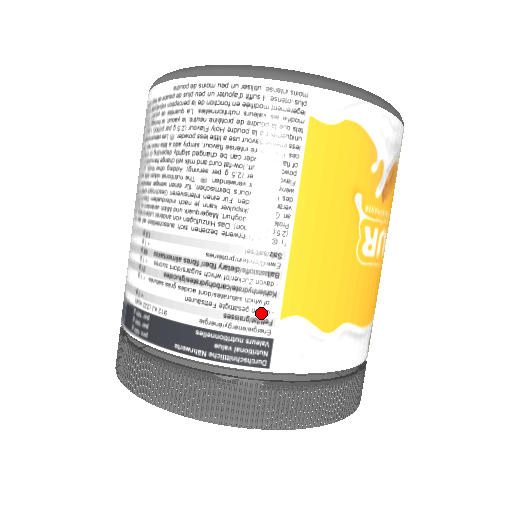
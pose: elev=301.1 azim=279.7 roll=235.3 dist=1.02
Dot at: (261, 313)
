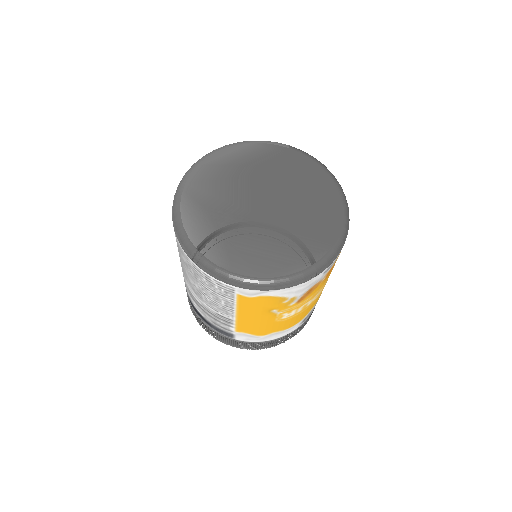
Dot at: (227, 328)
